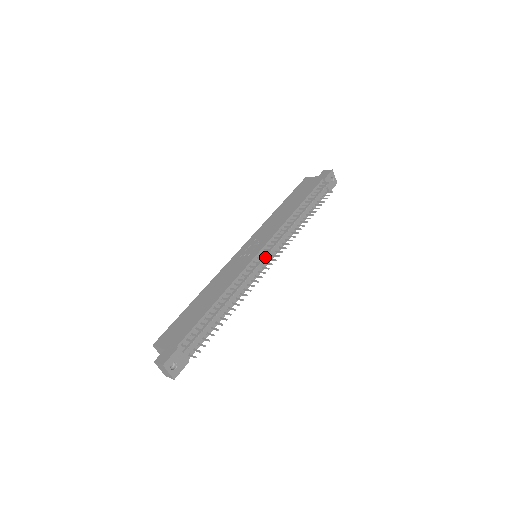
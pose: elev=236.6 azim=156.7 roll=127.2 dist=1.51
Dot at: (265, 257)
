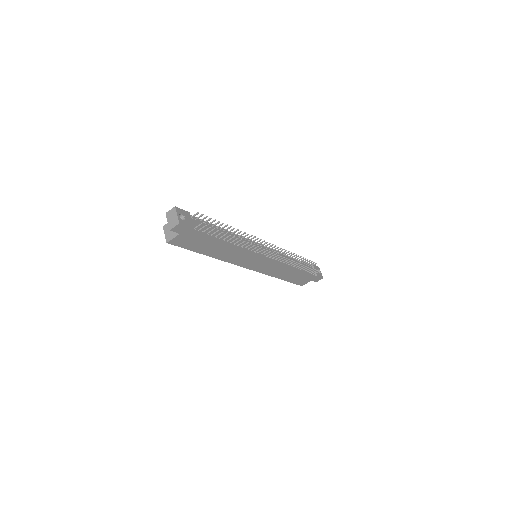
Dot at: occluded
